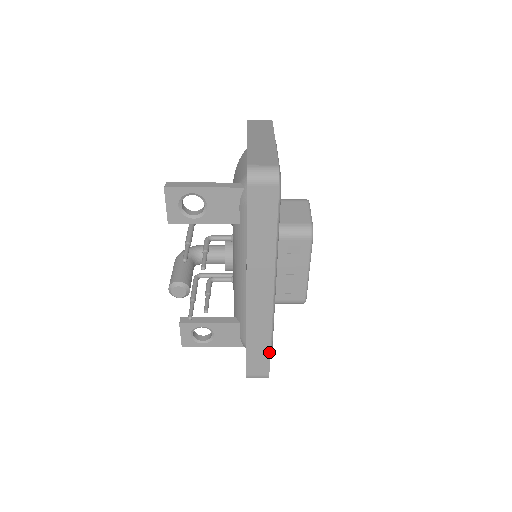
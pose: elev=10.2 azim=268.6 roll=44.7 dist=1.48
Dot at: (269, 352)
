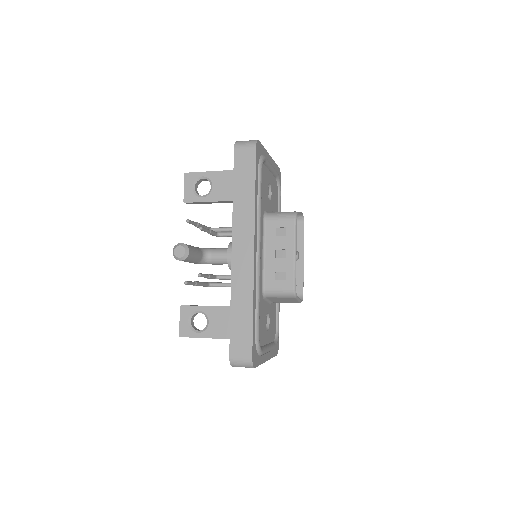
Dot at: (252, 322)
